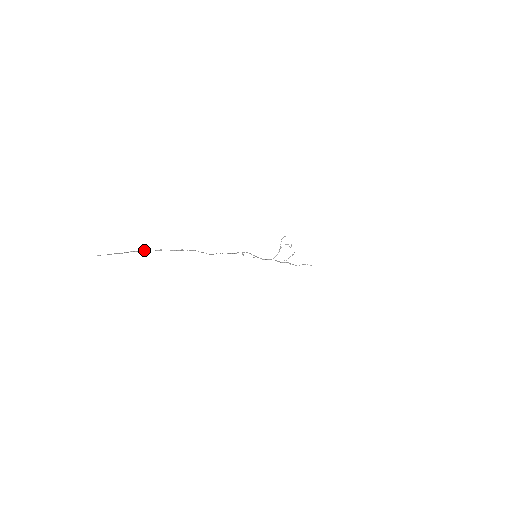
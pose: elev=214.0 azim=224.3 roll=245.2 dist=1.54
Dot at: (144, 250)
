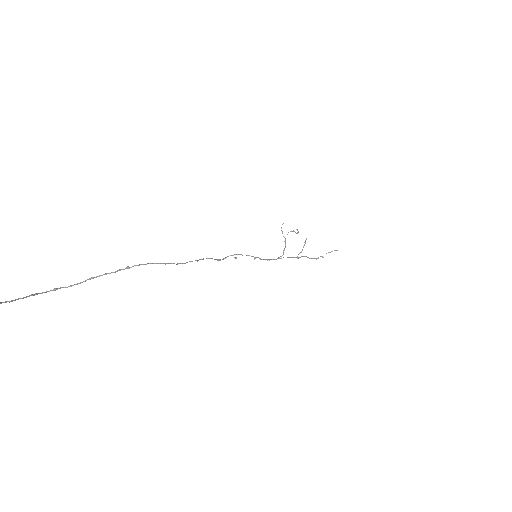
Dot at: occluded
